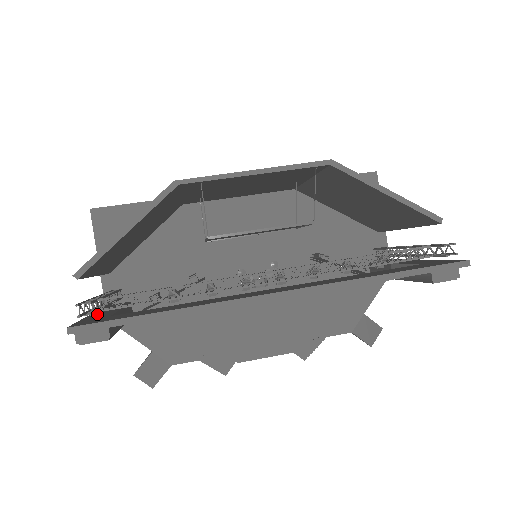
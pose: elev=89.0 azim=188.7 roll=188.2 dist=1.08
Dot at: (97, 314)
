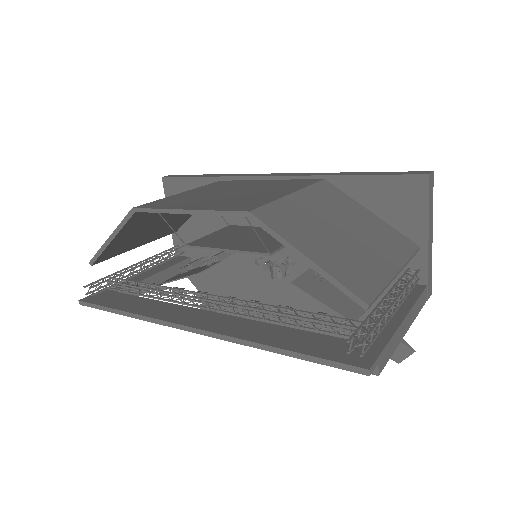
Dot at: (130, 279)
